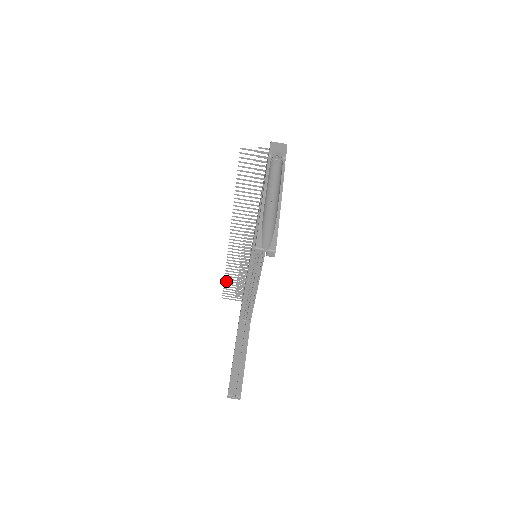
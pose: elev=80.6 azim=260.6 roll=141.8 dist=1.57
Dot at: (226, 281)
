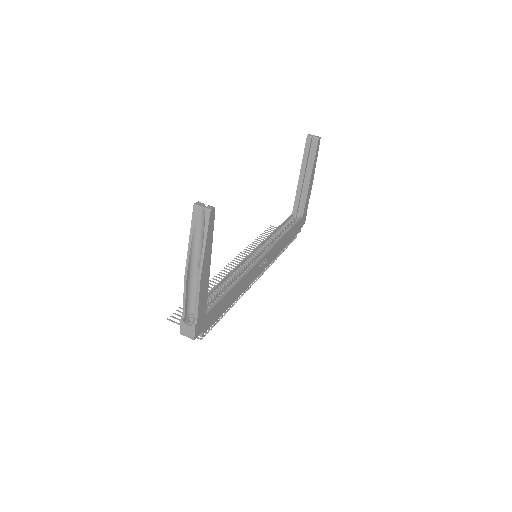
Dot at: occluded
